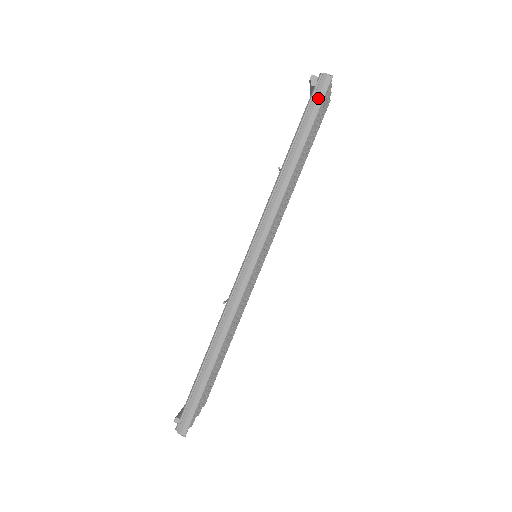
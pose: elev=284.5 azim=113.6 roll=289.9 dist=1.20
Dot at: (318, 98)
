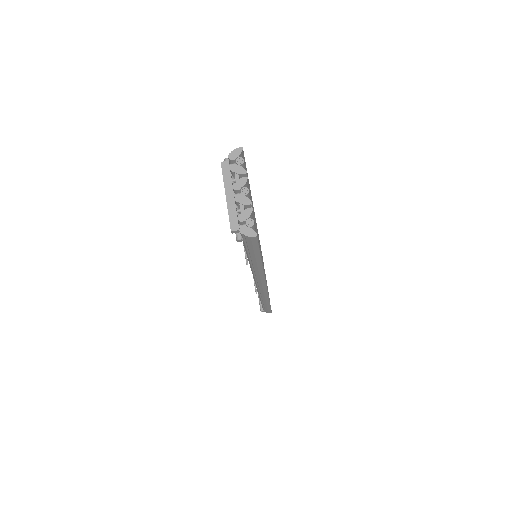
Dot at: (253, 246)
